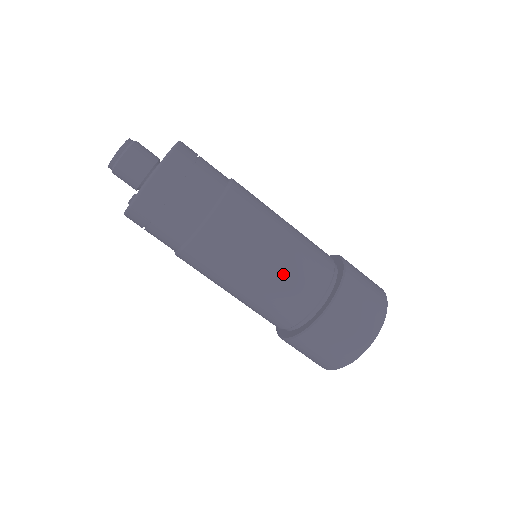
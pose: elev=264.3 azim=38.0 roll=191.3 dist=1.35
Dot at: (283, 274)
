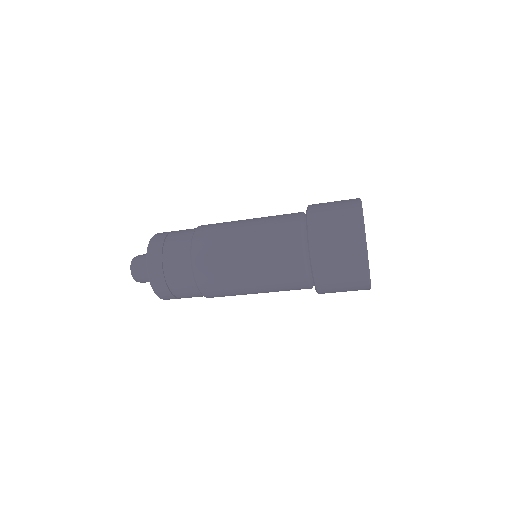
Dot at: (270, 286)
